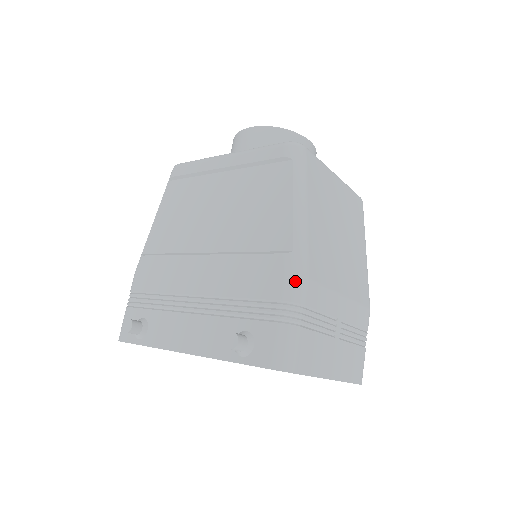
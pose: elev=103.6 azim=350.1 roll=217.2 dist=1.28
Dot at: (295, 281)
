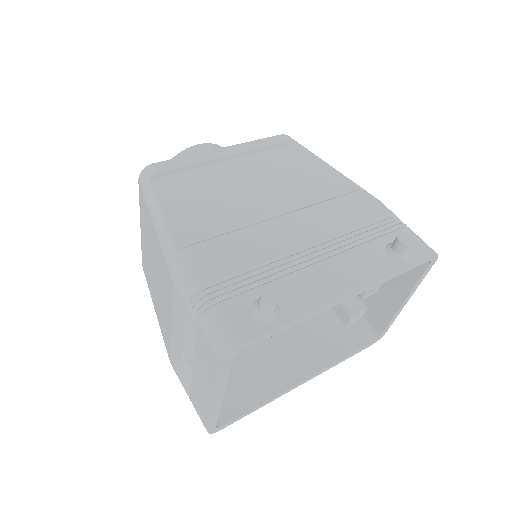
Dot at: (383, 204)
